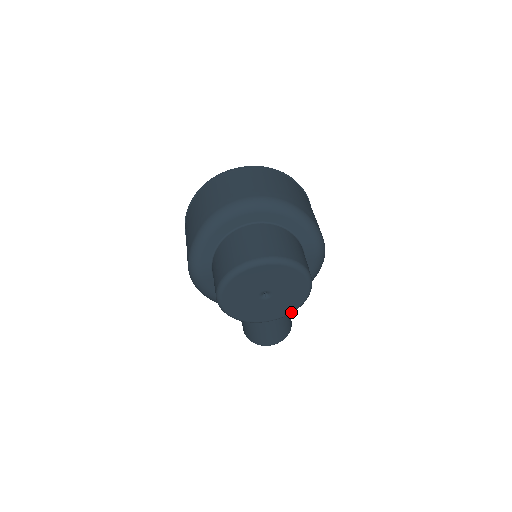
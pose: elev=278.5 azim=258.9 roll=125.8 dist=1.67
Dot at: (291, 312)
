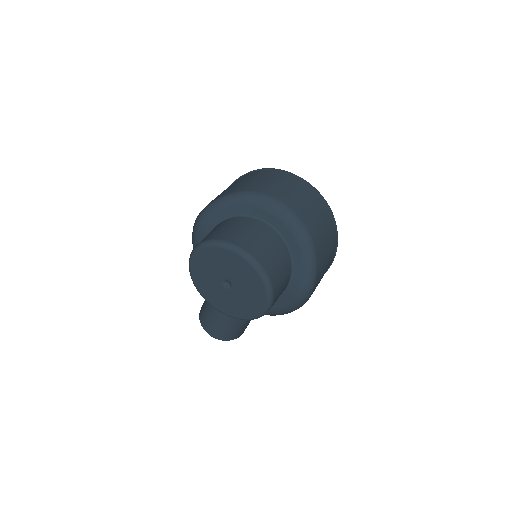
Dot at: (236, 317)
